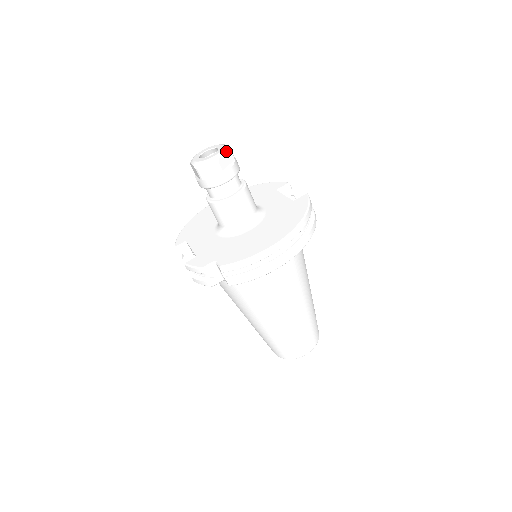
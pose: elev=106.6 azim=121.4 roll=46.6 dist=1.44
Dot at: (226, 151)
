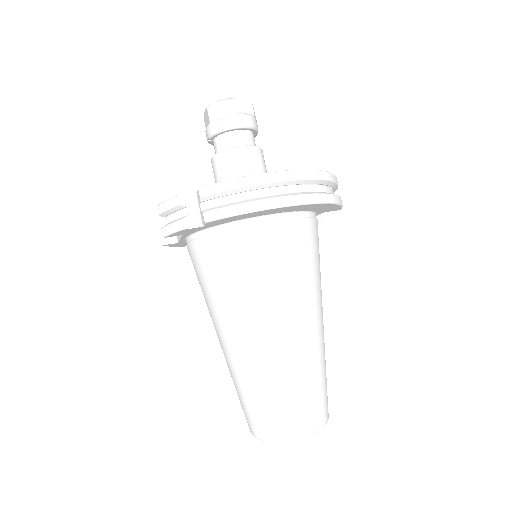
Dot at: (246, 100)
